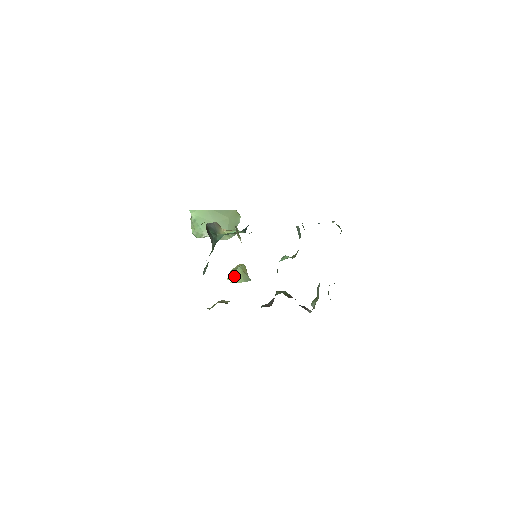
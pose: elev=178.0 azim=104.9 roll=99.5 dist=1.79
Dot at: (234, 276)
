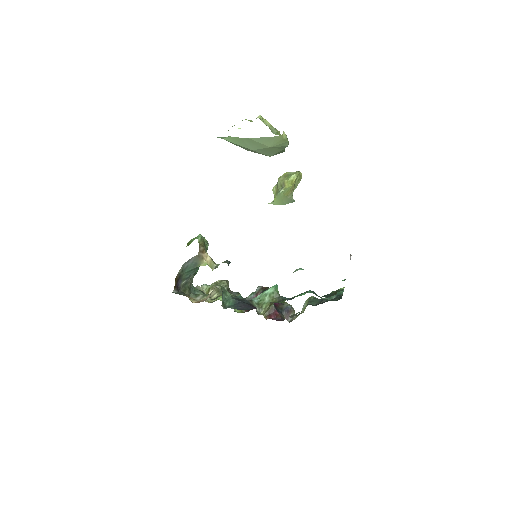
Dot at: (274, 198)
